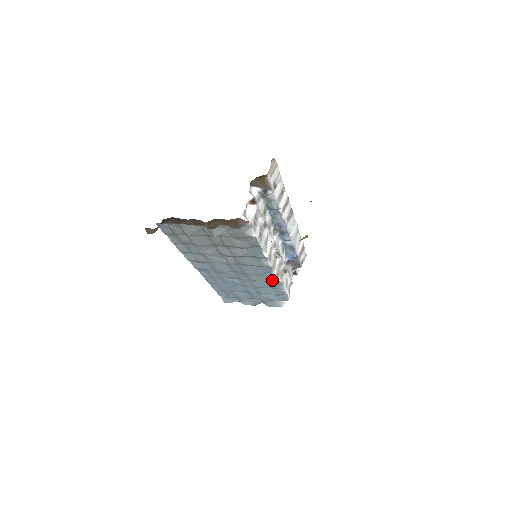
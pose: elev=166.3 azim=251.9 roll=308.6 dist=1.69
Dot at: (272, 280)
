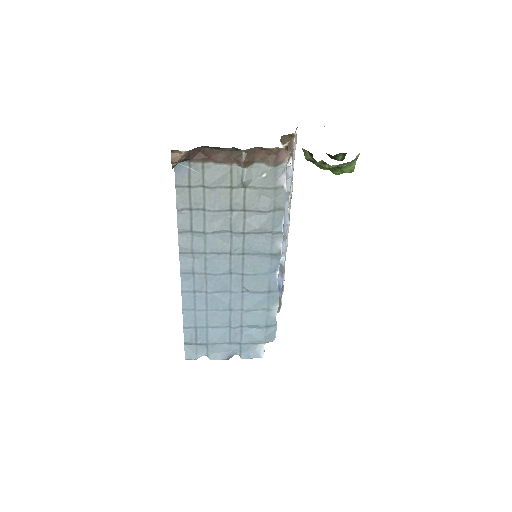
Dot at: (271, 289)
